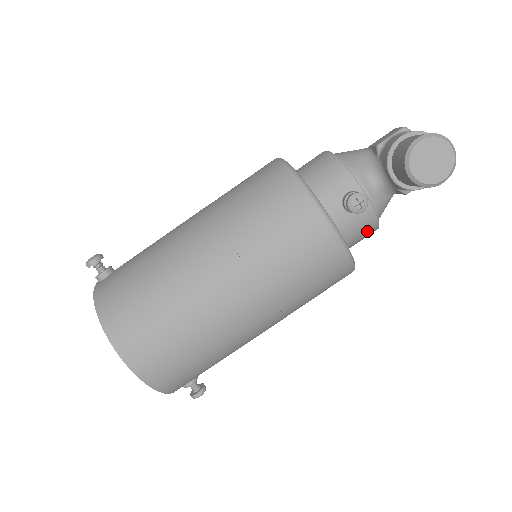
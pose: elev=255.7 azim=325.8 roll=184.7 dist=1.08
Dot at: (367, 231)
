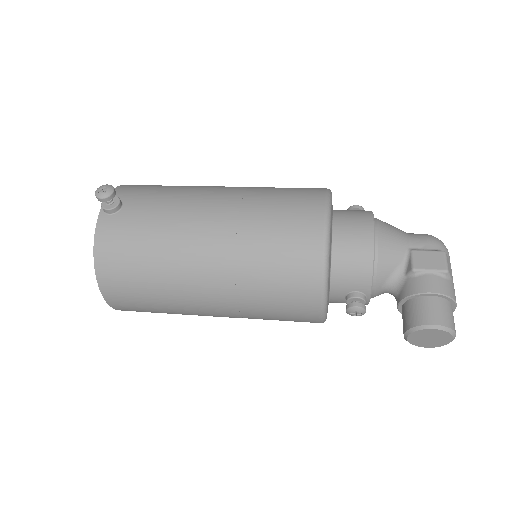
Dot at: occluded
